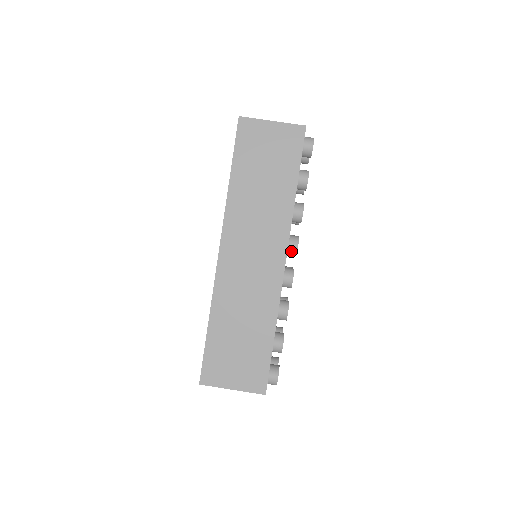
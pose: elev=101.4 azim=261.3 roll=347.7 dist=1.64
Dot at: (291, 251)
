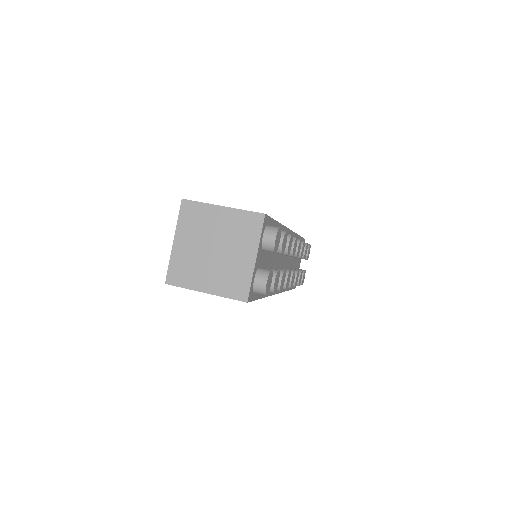
Dot at: occluded
